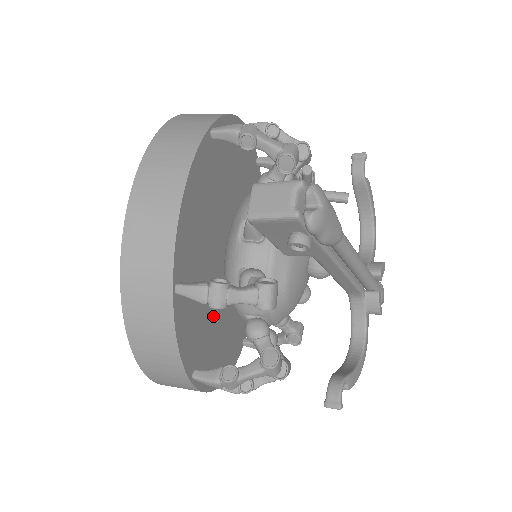
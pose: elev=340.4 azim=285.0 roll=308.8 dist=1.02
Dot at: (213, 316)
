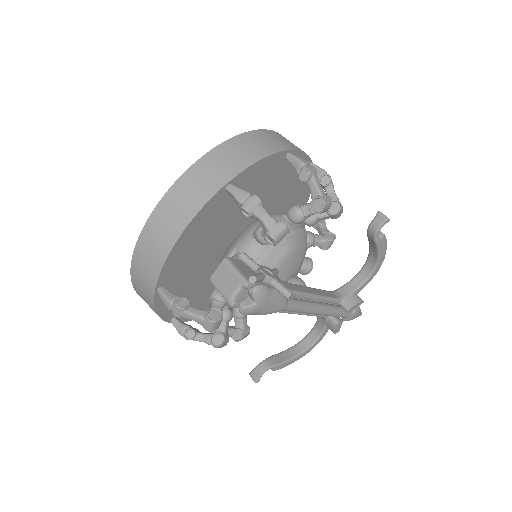
Dot at: (206, 284)
